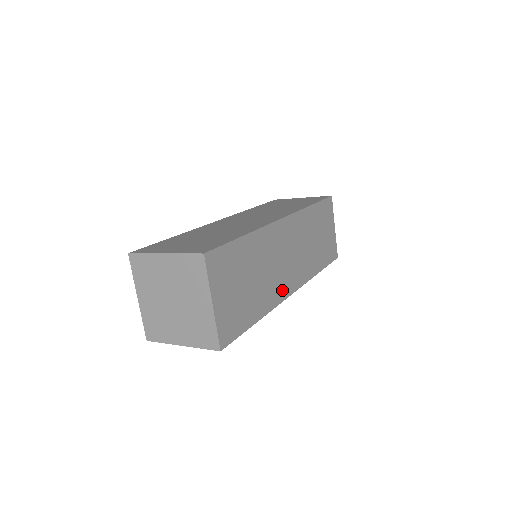
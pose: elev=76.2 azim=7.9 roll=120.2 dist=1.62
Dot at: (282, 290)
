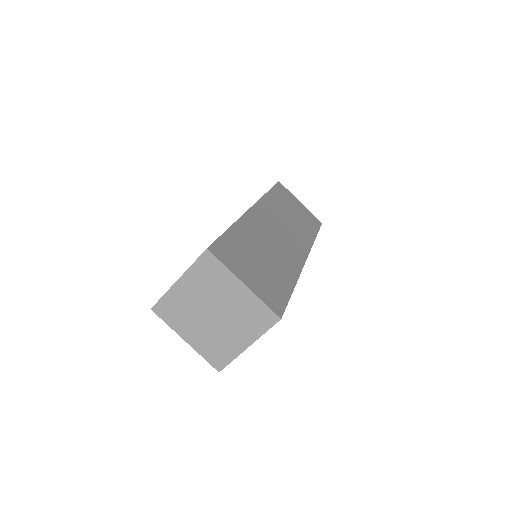
Dot at: (295, 259)
